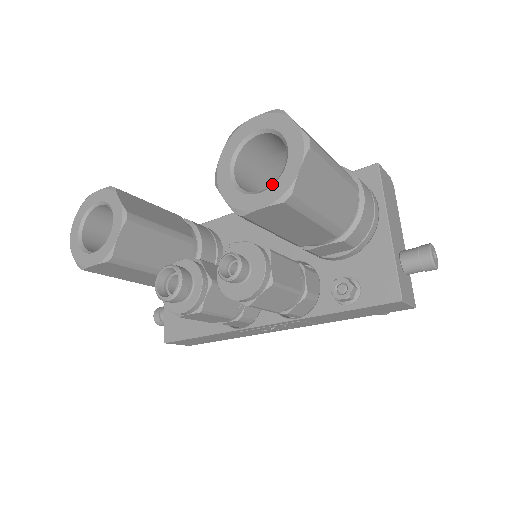
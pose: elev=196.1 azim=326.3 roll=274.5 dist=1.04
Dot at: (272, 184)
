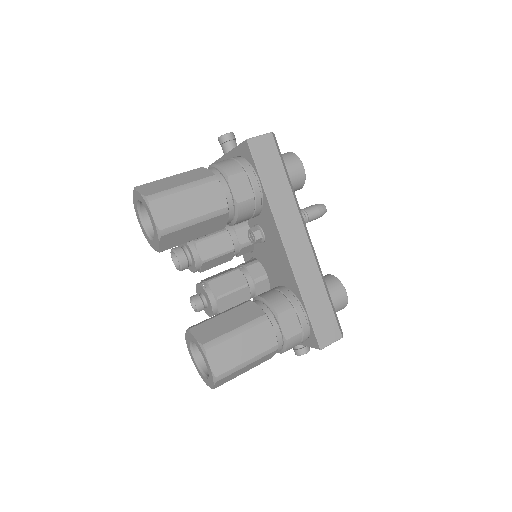
Dot at: (197, 363)
